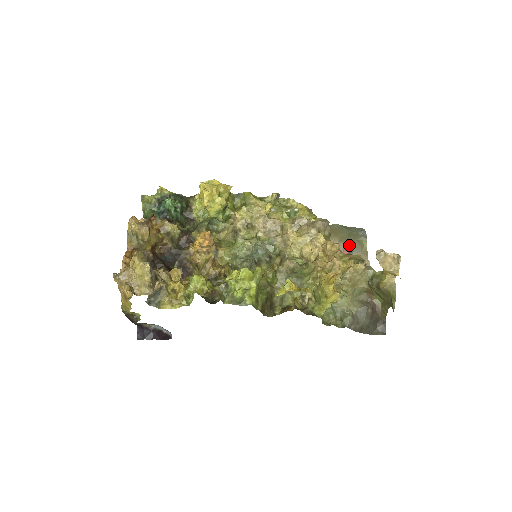
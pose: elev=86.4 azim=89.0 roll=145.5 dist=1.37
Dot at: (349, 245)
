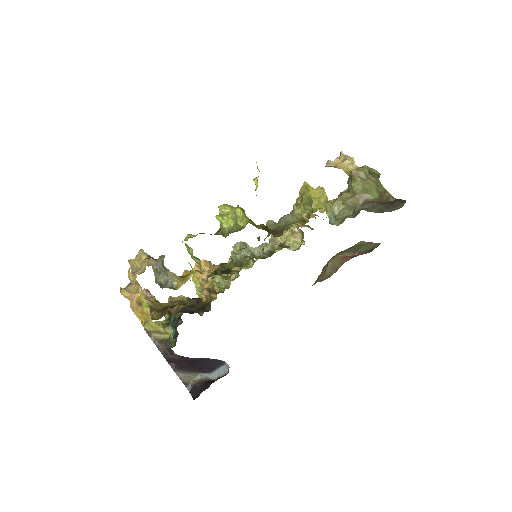
Dot at: (352, 251)
